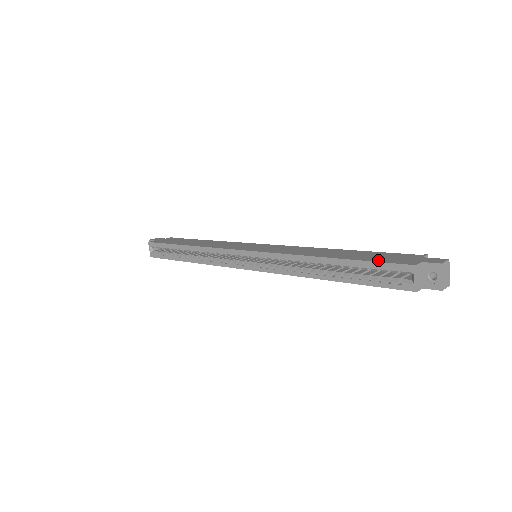
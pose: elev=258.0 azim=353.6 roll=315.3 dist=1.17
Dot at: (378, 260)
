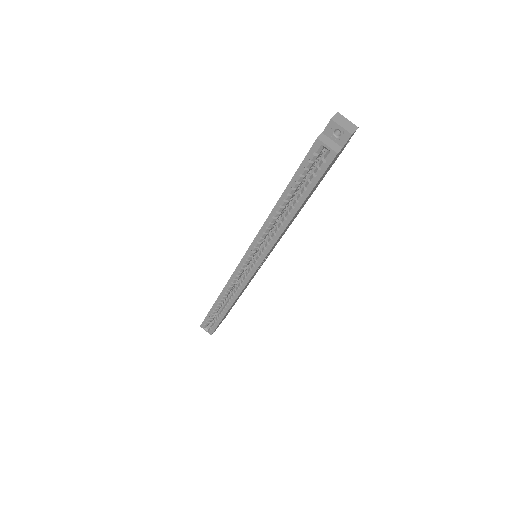
Dot at: (301, 164)
